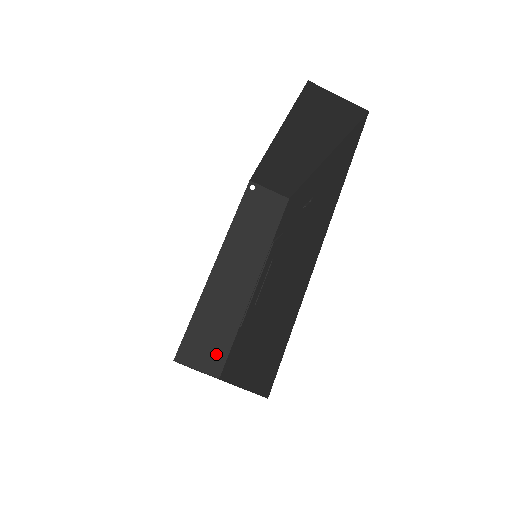
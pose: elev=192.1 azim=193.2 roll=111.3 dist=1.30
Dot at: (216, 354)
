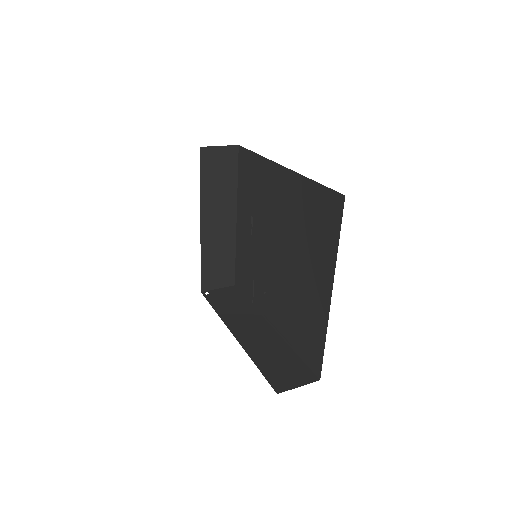
Dot at: (299, 370)
